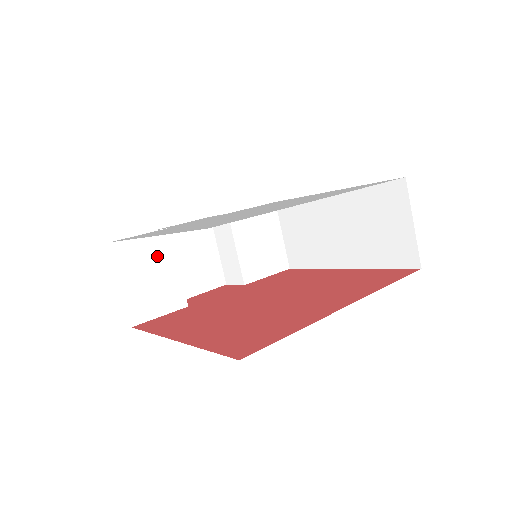
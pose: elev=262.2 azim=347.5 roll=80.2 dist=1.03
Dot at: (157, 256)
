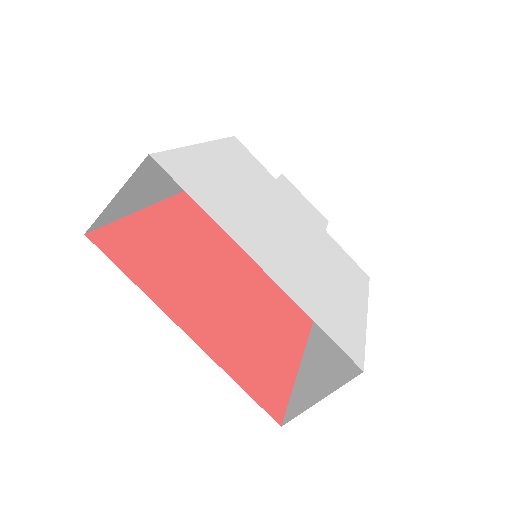
Dot at: occluded
